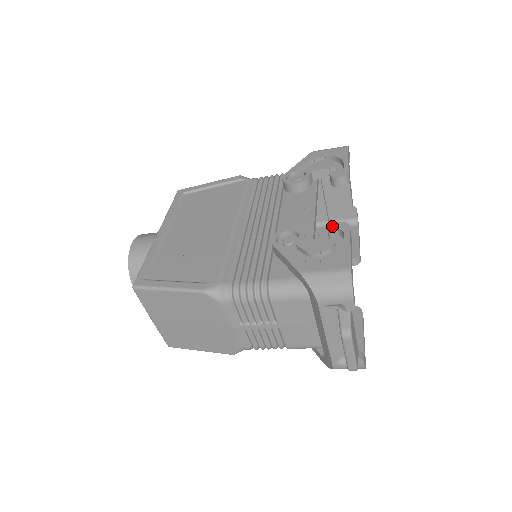
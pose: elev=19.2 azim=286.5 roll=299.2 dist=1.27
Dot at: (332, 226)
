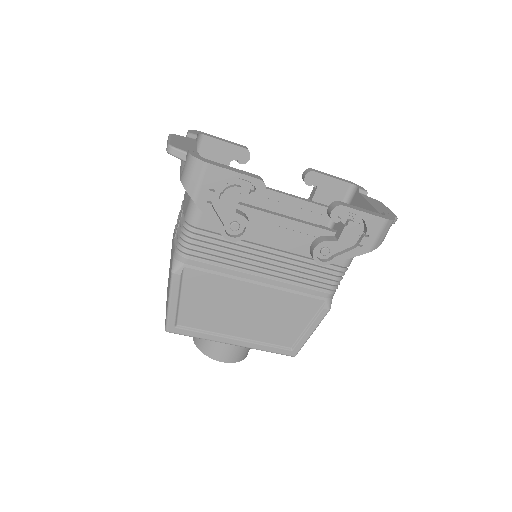
Dot at: occluded
